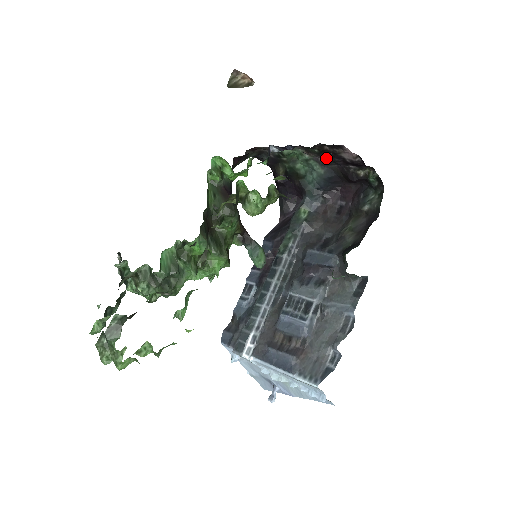
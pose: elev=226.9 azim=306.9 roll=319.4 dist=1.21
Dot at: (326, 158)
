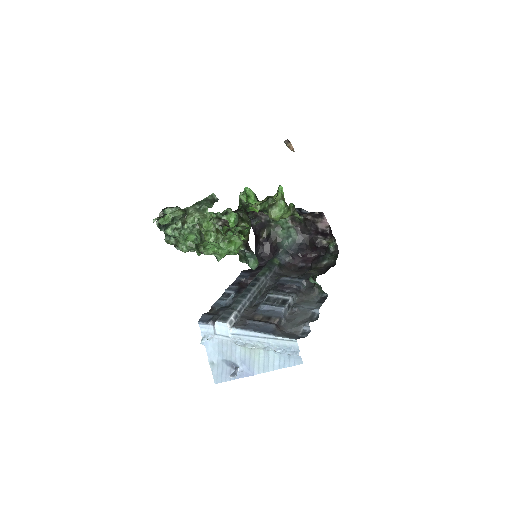
Dot at: (305, 227)
